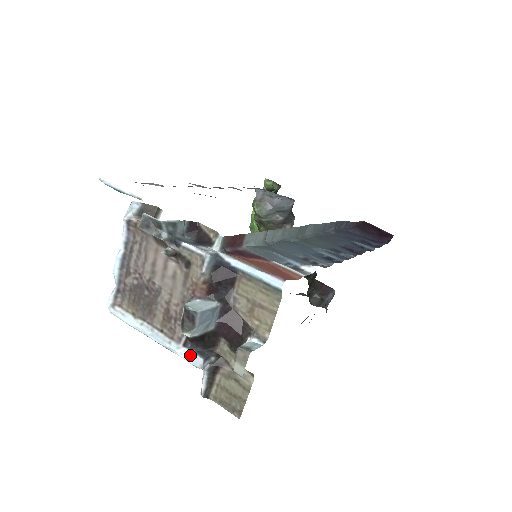
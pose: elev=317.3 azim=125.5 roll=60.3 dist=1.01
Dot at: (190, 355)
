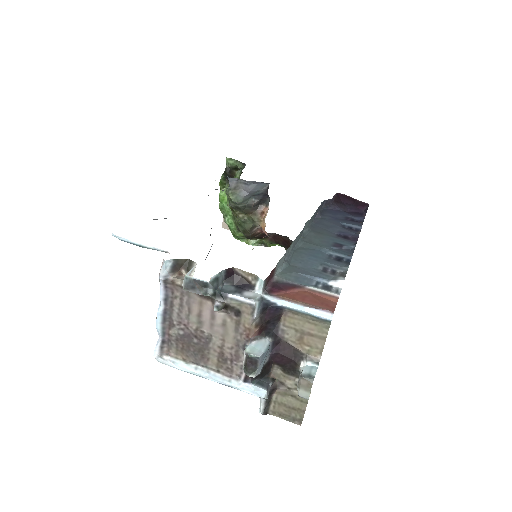
Dot at: (253, 389)
